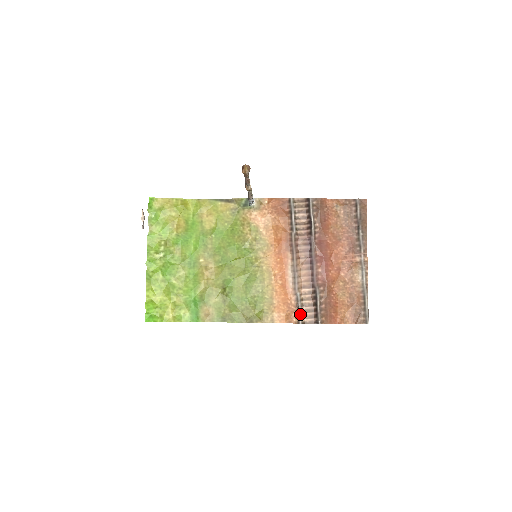
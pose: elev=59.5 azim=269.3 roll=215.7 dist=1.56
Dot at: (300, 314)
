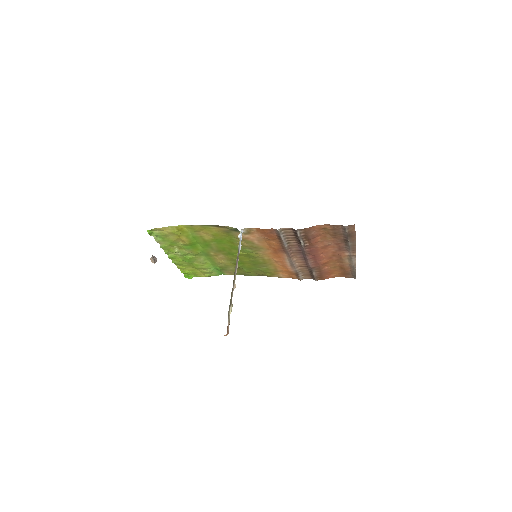
Dot at: (300, 277)
